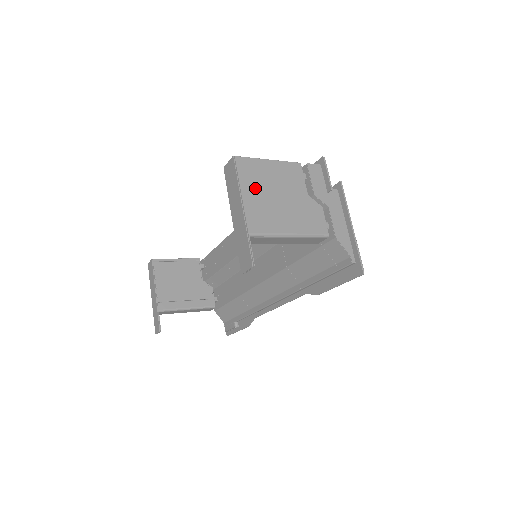
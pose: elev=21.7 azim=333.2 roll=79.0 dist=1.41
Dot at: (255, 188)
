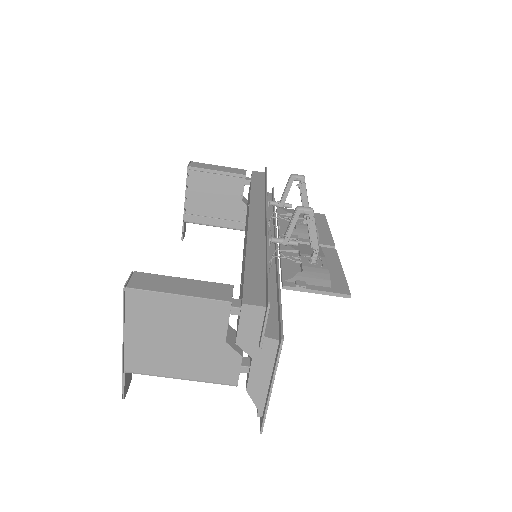
Dot at: (146, 327)
